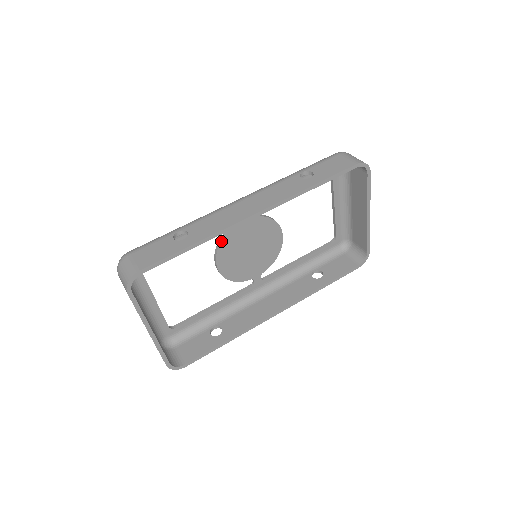
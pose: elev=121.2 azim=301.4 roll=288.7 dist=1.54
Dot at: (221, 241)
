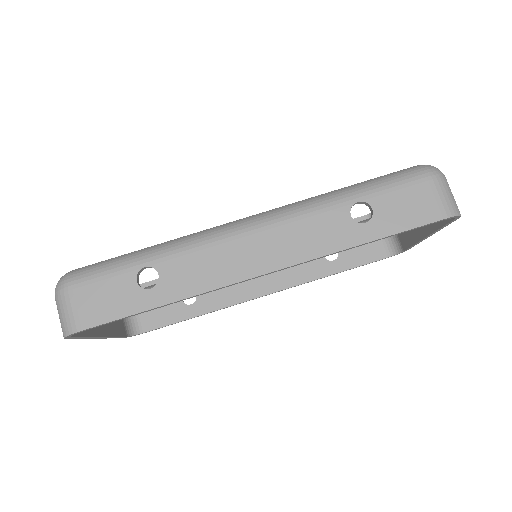
Dot at: occluded
